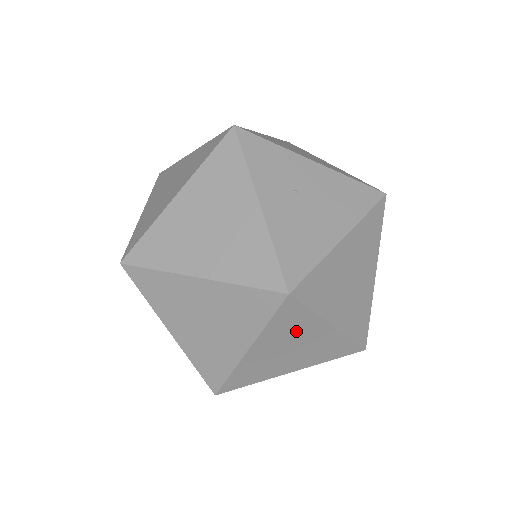
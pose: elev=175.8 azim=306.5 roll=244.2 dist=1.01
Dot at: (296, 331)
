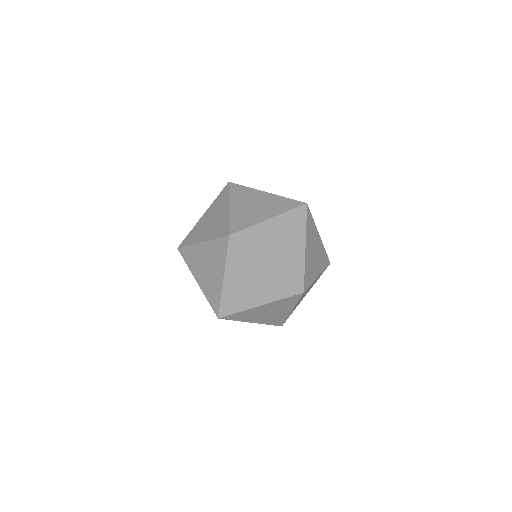
Dot at: (246, 266)
